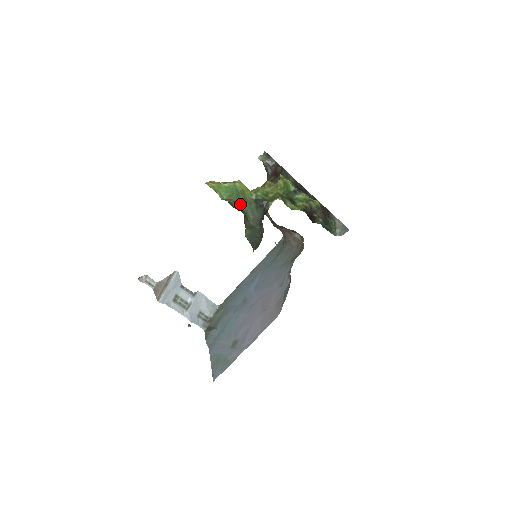
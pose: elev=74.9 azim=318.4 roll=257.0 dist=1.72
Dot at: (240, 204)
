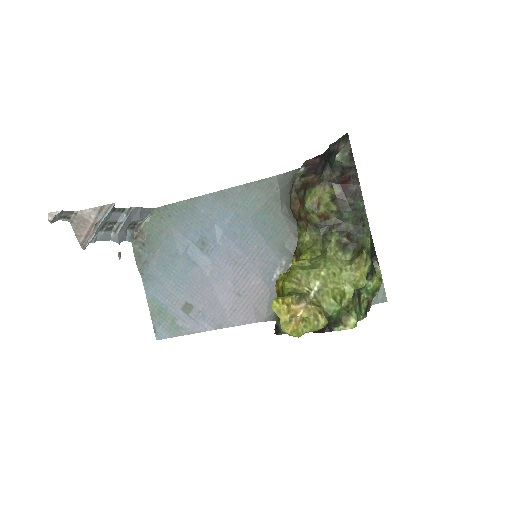
Dot at: occluded
